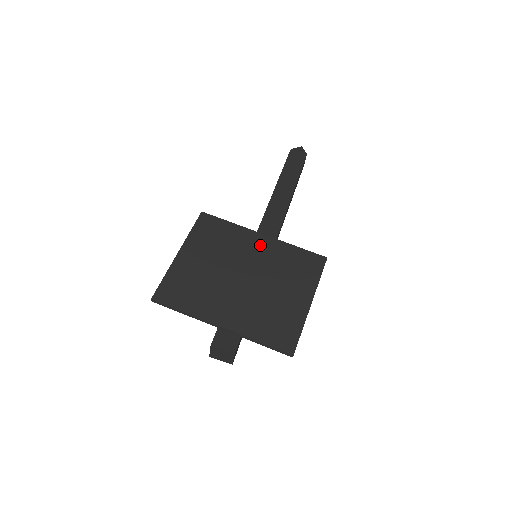
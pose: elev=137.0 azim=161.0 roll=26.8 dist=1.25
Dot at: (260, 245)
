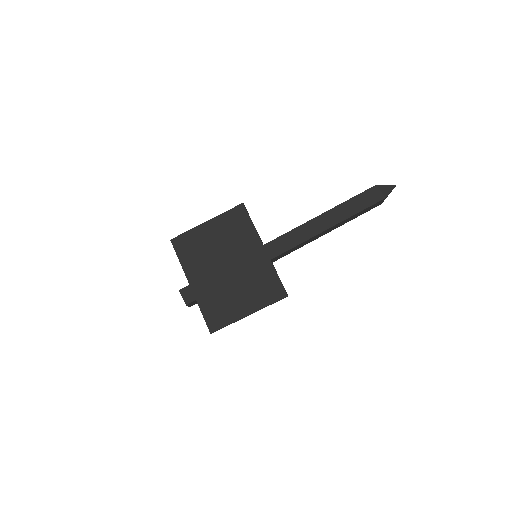
Dot at: (256, 254)
